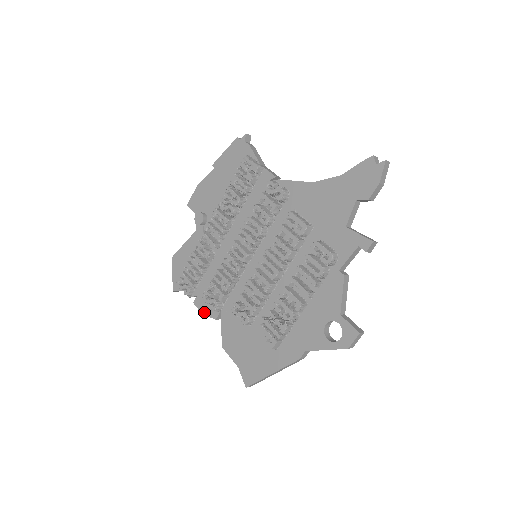
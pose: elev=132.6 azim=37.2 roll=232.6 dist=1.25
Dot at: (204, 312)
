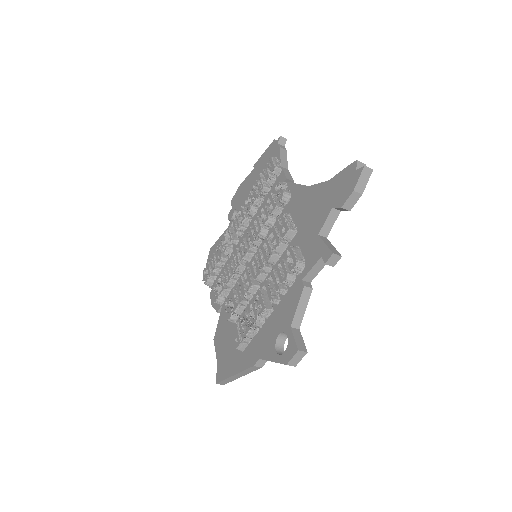
Dot at: (213, 303)
